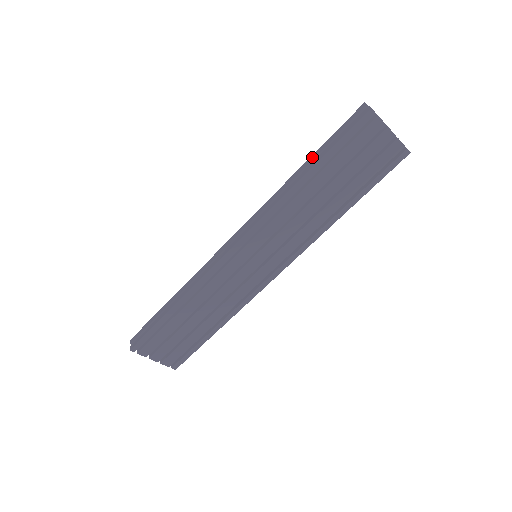
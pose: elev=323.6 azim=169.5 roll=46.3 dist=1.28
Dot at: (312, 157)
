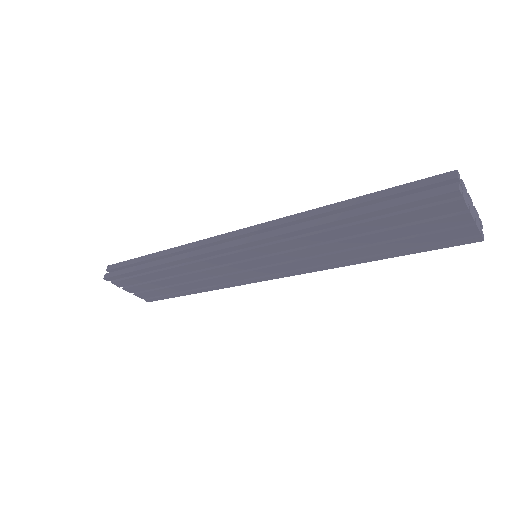
Dot at: (358, 199)
